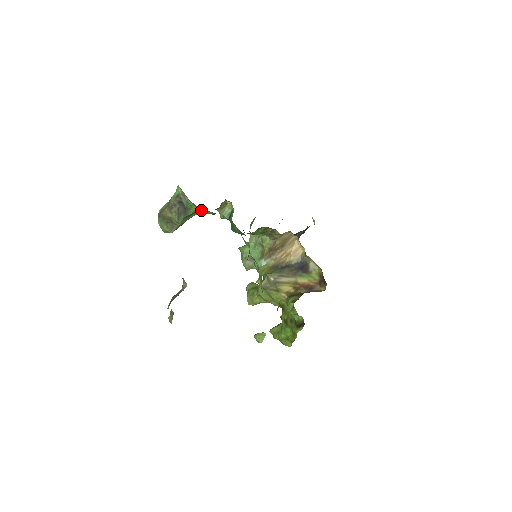
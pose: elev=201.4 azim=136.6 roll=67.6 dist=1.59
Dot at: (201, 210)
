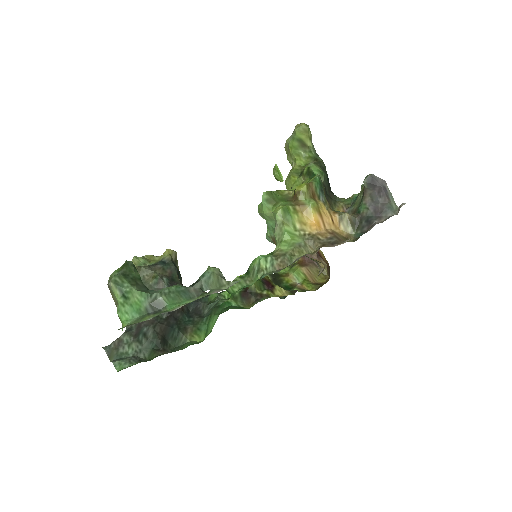
Dot at: occluded
